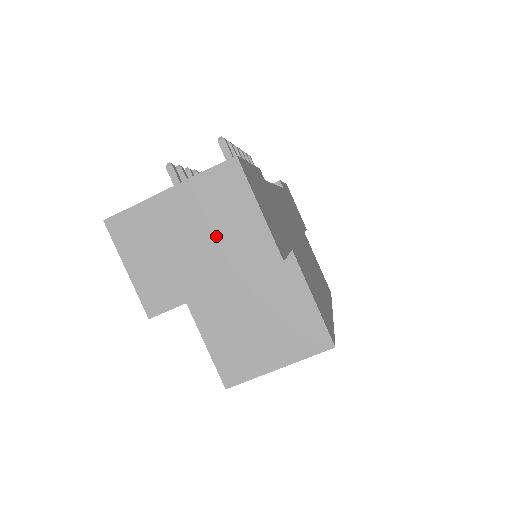
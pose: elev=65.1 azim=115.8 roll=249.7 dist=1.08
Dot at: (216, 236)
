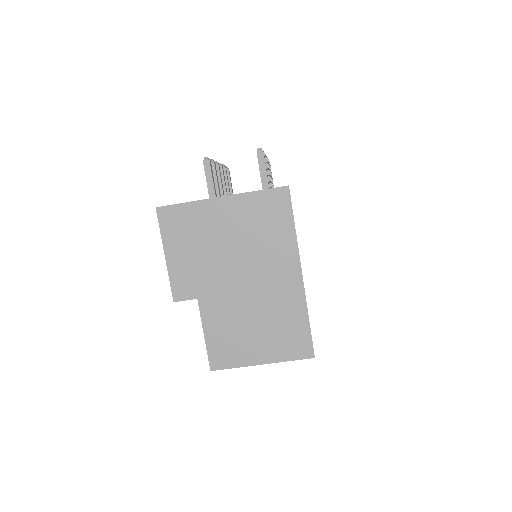
Dot at: (252, 248)
